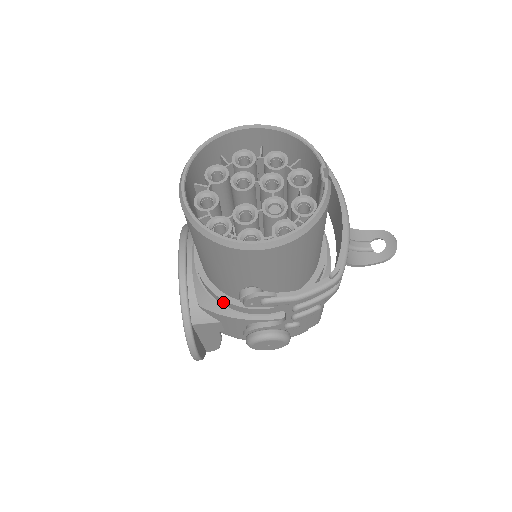
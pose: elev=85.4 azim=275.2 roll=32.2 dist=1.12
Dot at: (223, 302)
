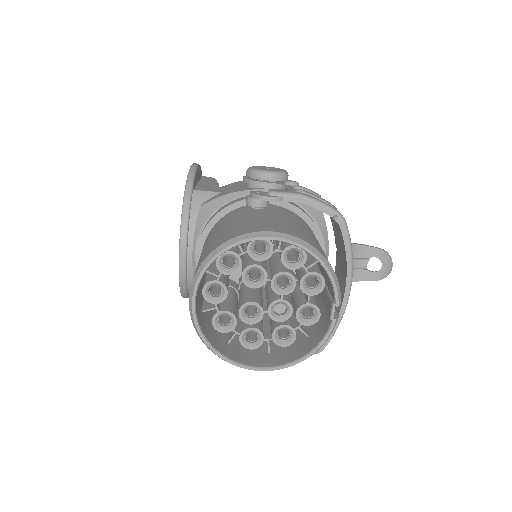
Dot at: occluded
